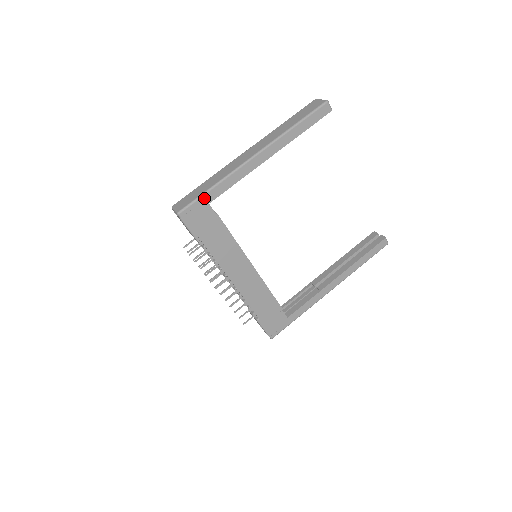
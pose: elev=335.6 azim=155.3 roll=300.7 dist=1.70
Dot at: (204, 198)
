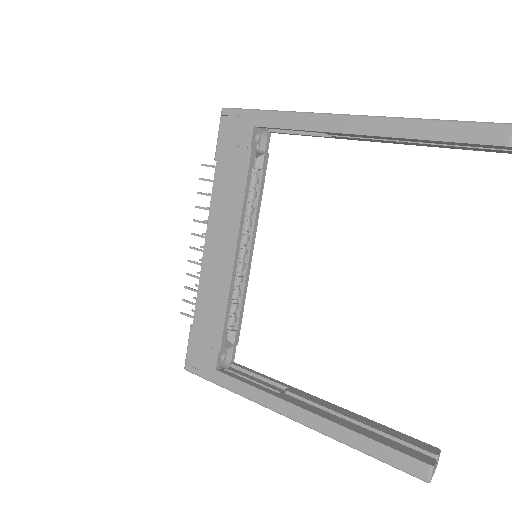
Dot at: (255, 115)
